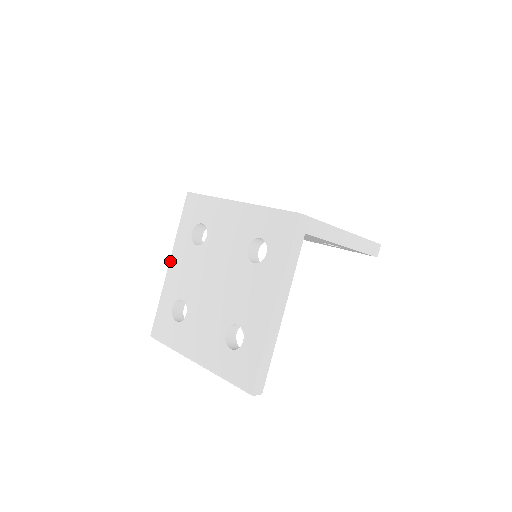
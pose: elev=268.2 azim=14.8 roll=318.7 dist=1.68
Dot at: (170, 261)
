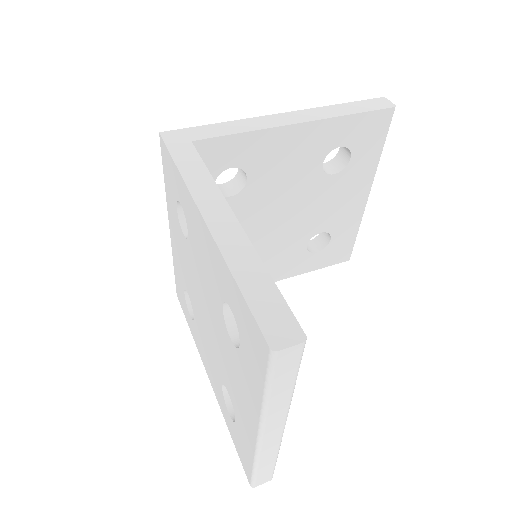
Dot at: (206, 371)
